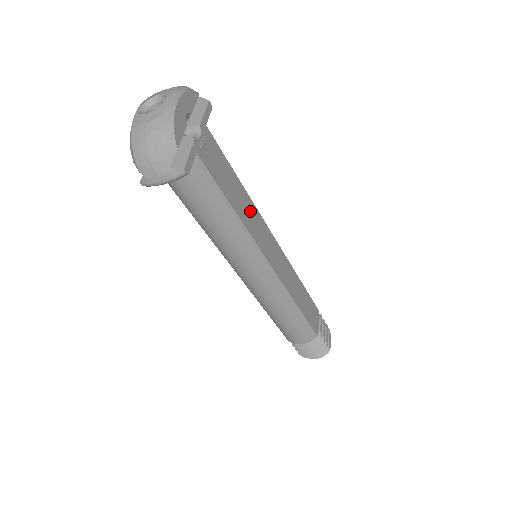
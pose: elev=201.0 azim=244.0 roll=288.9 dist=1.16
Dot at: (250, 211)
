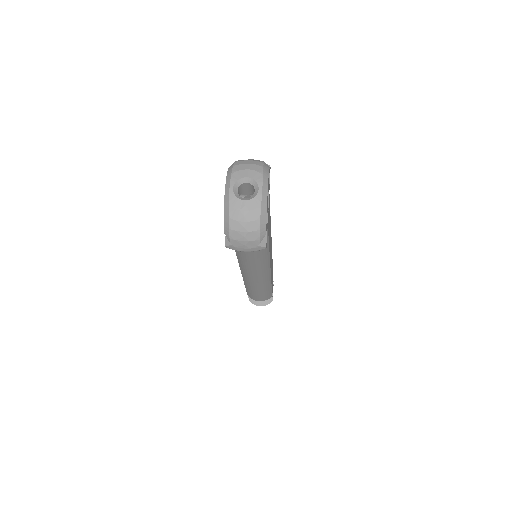
Dot at: (270, 237)
